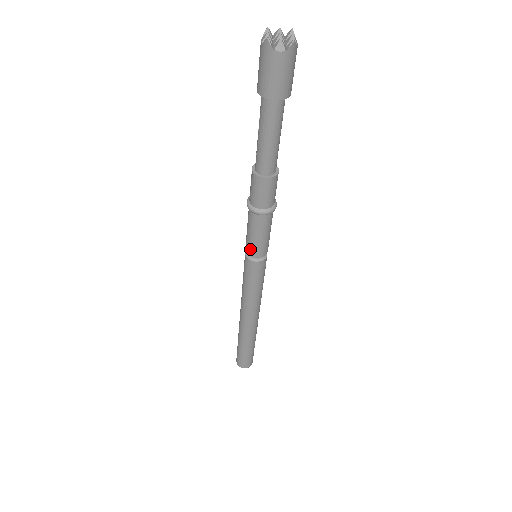
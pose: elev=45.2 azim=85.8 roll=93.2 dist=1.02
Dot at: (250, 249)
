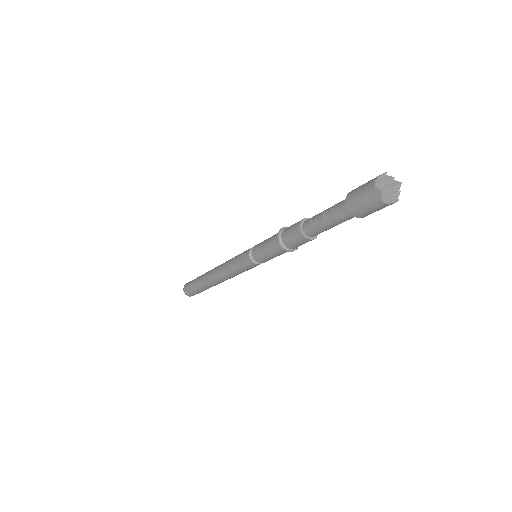
Dot at: (257, 256)
